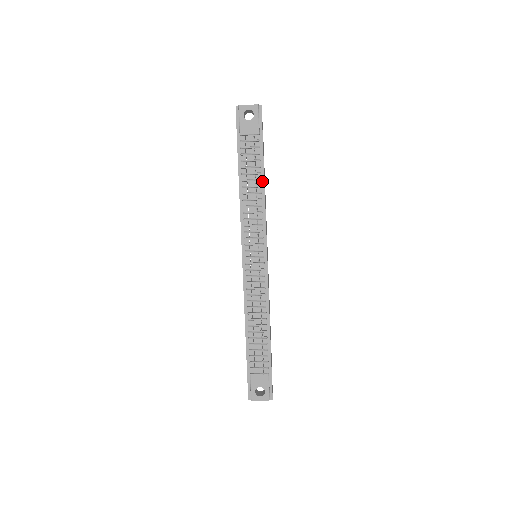
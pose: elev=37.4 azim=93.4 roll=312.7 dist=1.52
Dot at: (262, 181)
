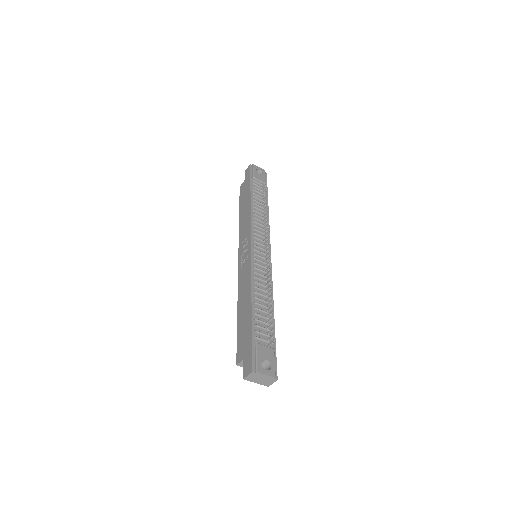
Dot at: occluded
